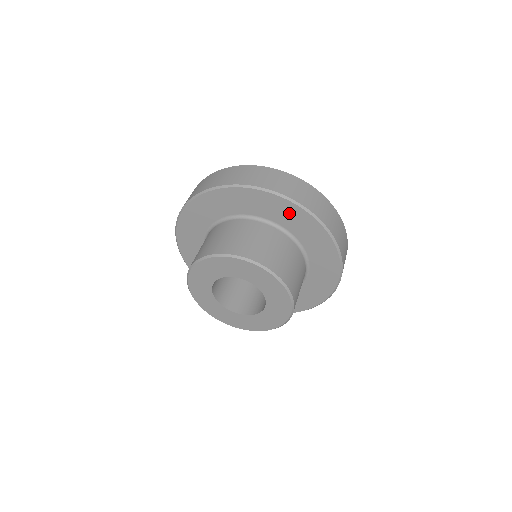
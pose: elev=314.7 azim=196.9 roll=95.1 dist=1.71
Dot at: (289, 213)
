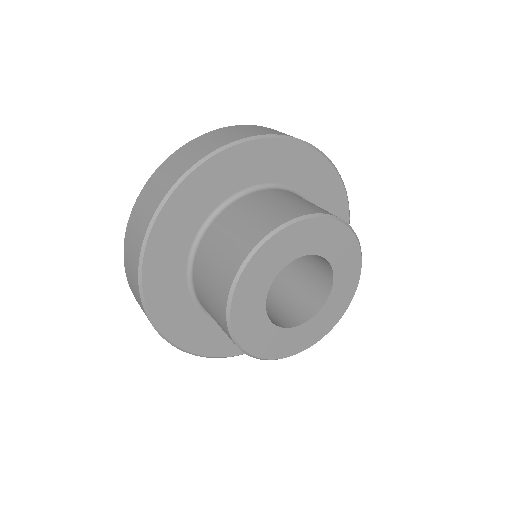
Dot at: (309, 167)
